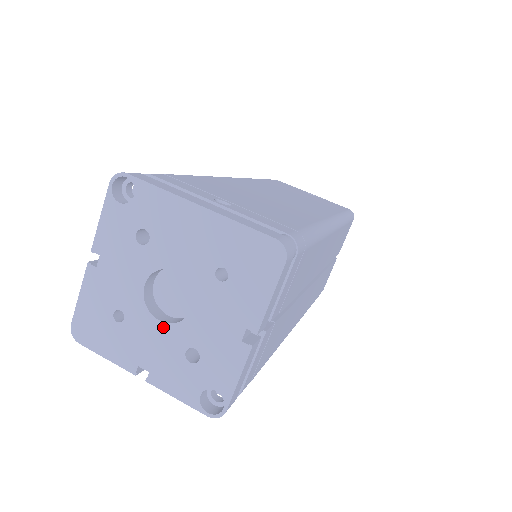
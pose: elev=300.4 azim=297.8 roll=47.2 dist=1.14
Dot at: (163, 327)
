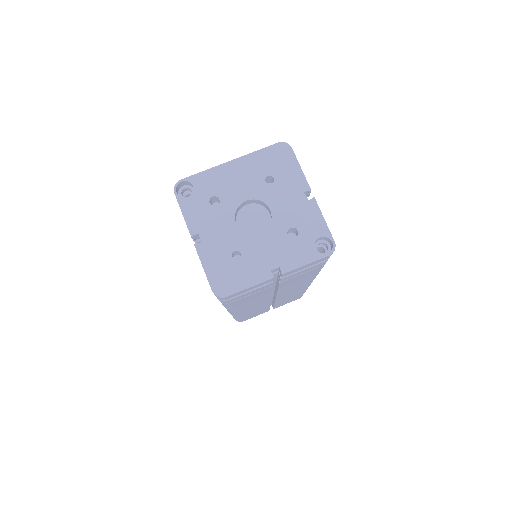
Dot at: (265, 235)
